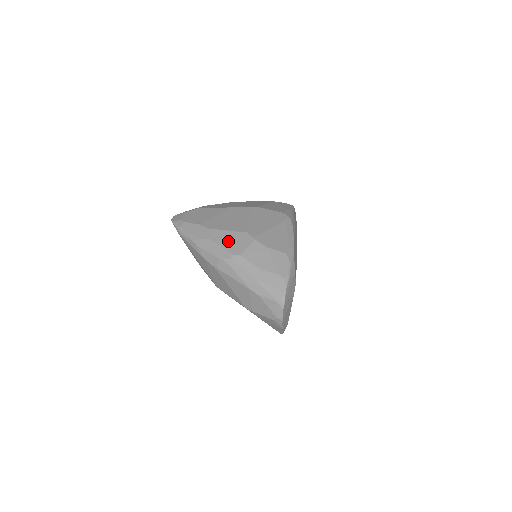
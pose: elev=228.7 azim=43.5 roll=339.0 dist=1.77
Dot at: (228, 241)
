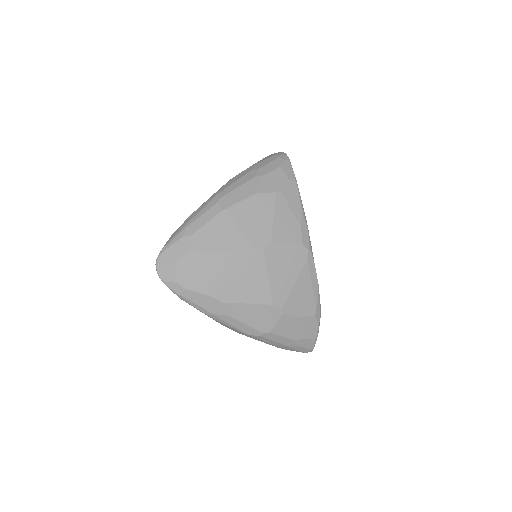
Dot at: (253, 318)
